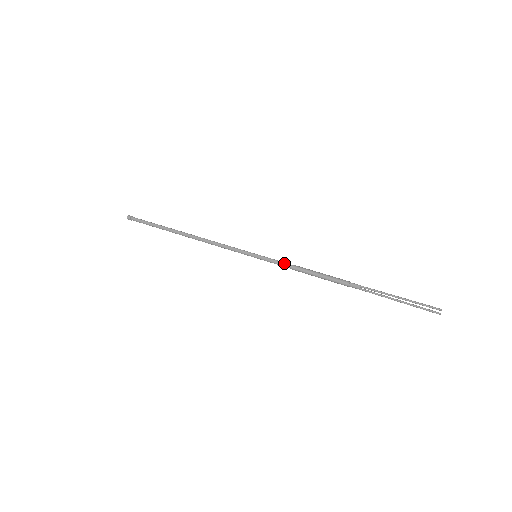
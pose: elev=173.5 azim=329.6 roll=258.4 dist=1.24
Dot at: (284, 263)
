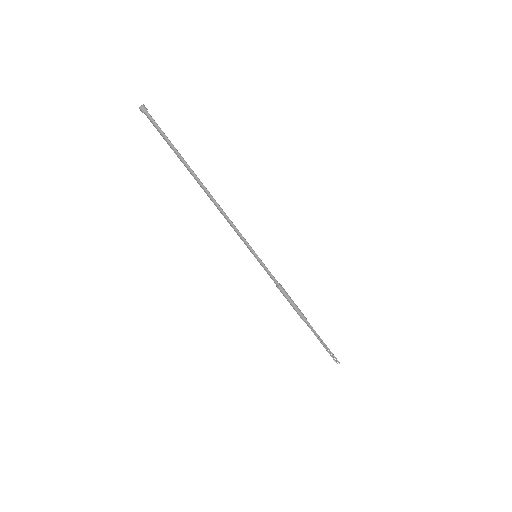
Dot at: (274, 279)
